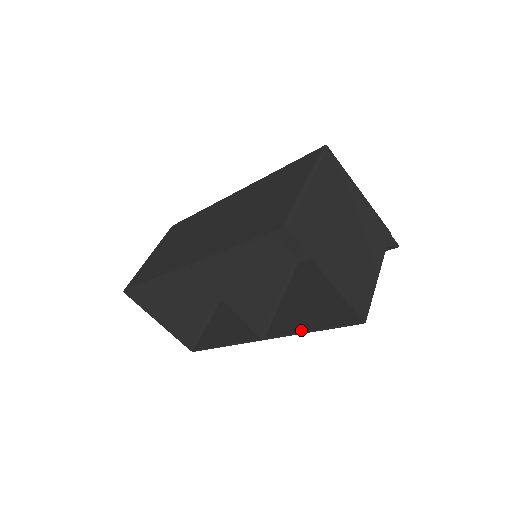
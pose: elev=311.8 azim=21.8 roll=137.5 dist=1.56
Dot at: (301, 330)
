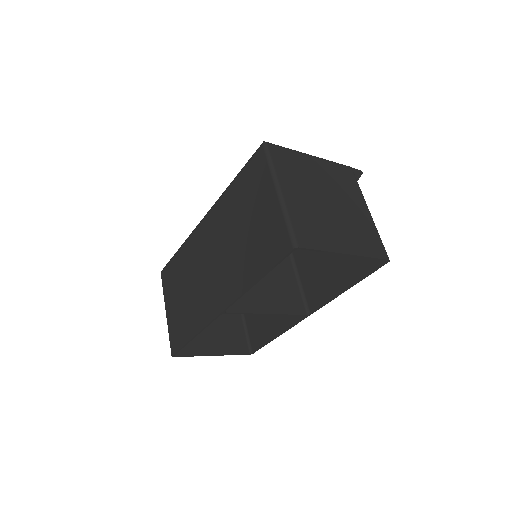
Dot at: (338, 293)
